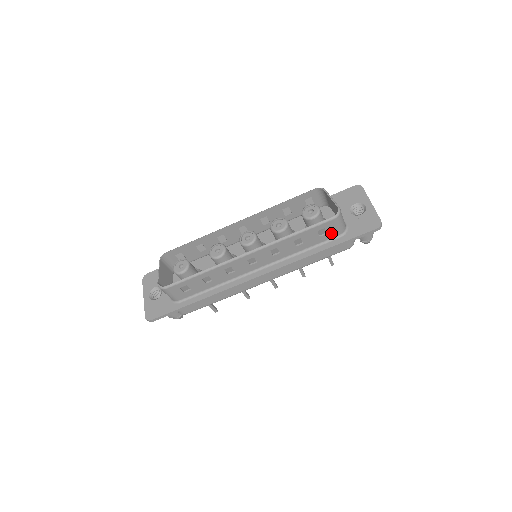
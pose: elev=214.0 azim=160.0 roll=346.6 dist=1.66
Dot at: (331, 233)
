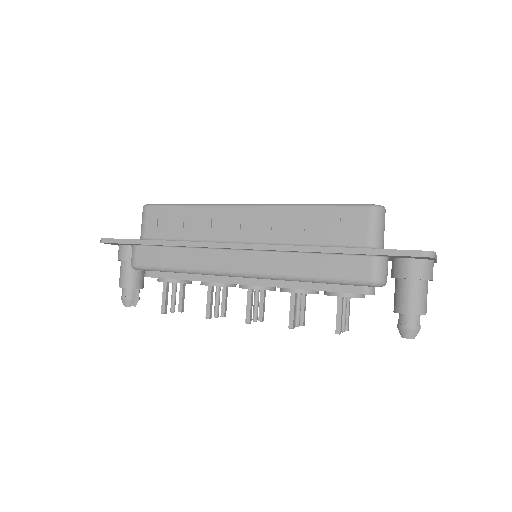
Dot at: (357, 235)
